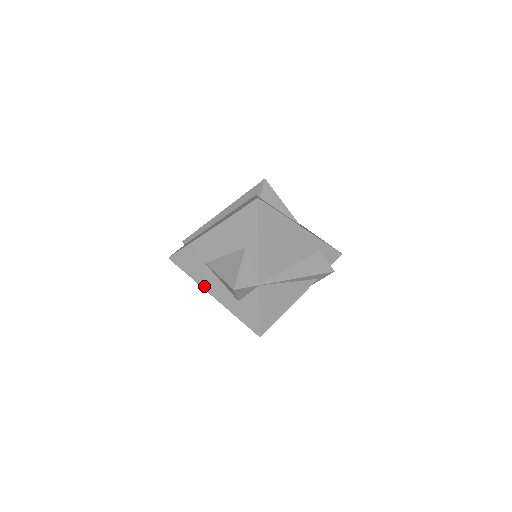
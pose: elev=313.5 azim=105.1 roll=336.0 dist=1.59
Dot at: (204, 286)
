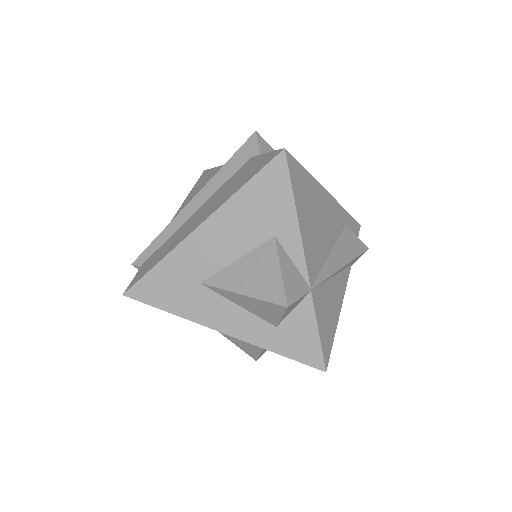
Dot at: (205, 322)
